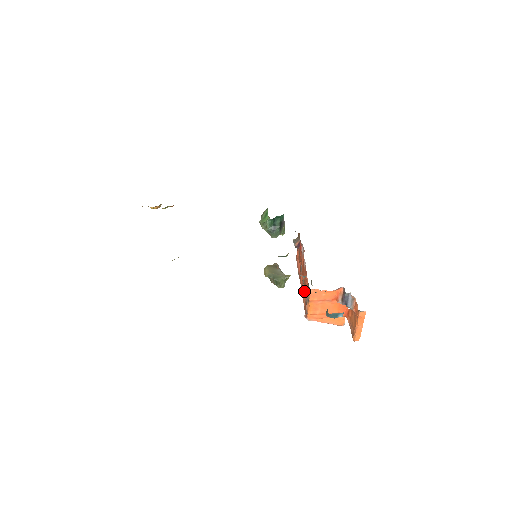
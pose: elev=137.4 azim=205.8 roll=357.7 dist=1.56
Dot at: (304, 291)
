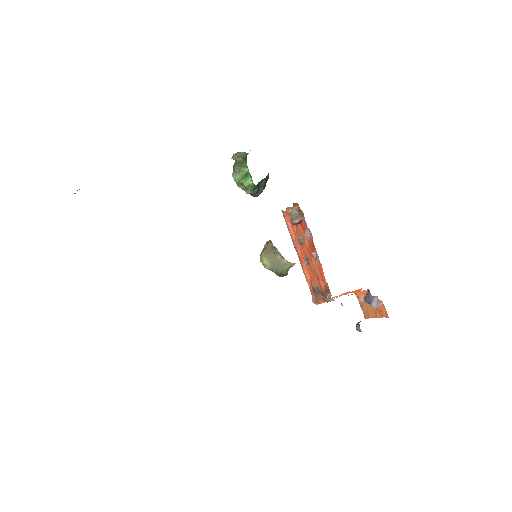
Dot at: (308, 272)
